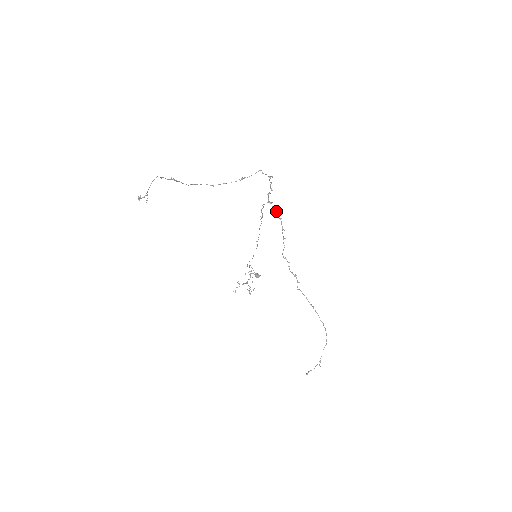
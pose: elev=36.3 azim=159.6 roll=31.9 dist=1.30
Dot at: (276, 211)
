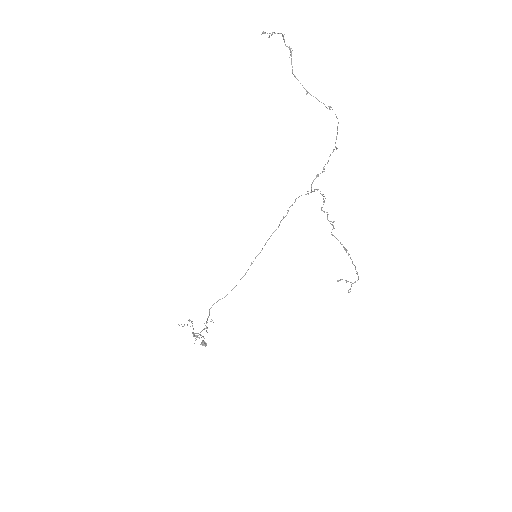
Dot at: occluded
